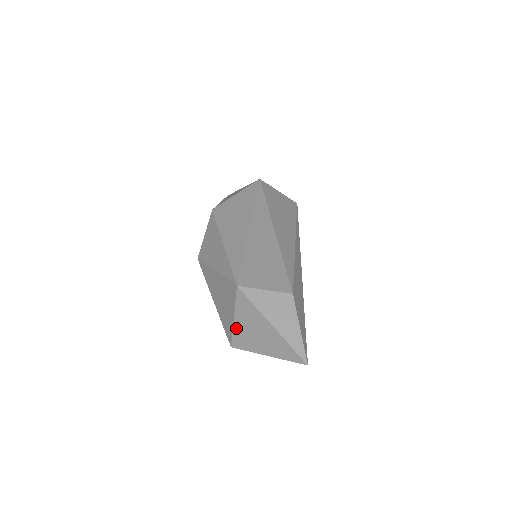
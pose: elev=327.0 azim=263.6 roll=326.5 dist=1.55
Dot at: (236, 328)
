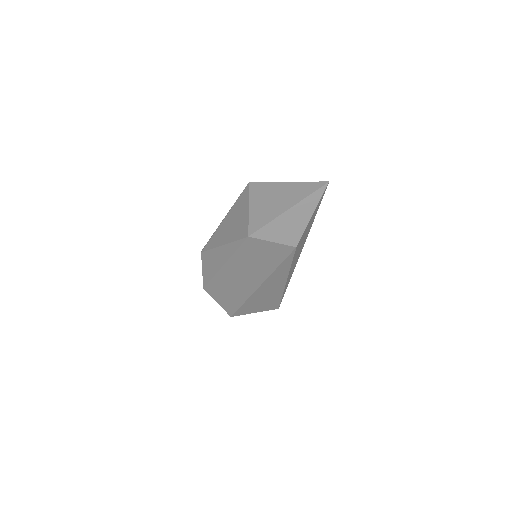
Dot at: (252, 214)
